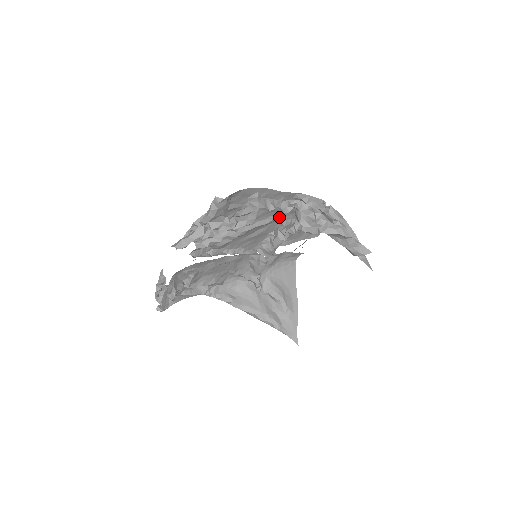
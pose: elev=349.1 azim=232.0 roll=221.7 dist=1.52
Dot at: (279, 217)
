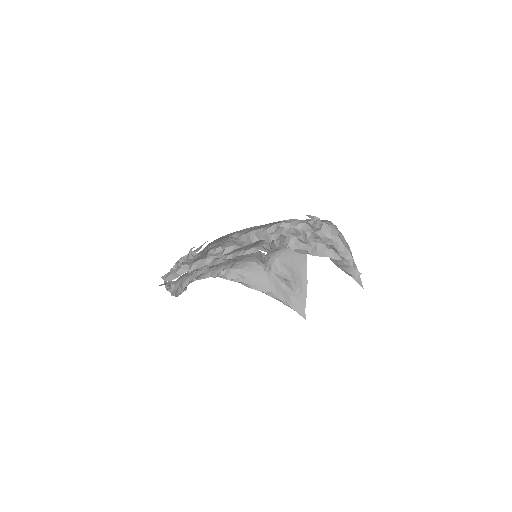
Dot at: occluded
